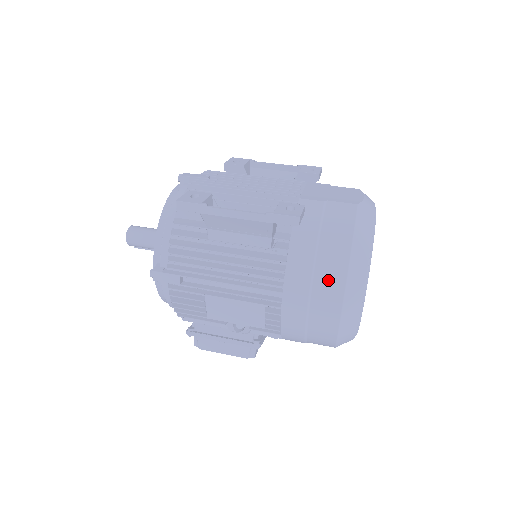
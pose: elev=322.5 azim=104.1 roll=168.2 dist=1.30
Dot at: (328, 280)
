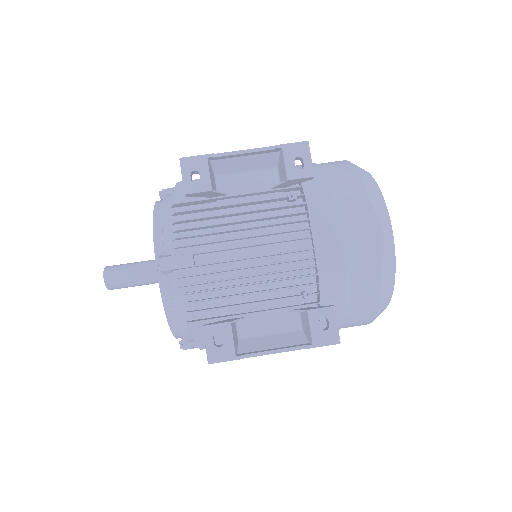
Dot at: (356, 325)
